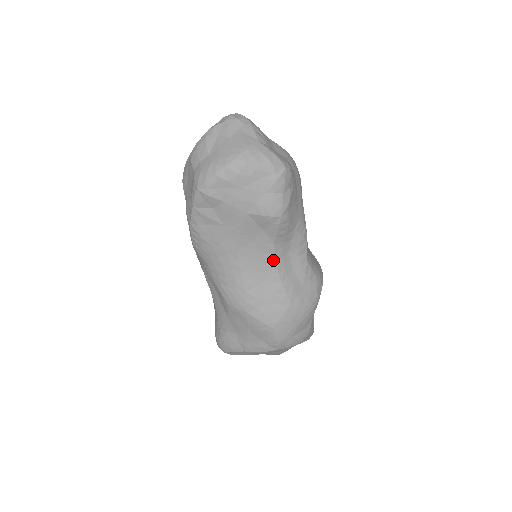
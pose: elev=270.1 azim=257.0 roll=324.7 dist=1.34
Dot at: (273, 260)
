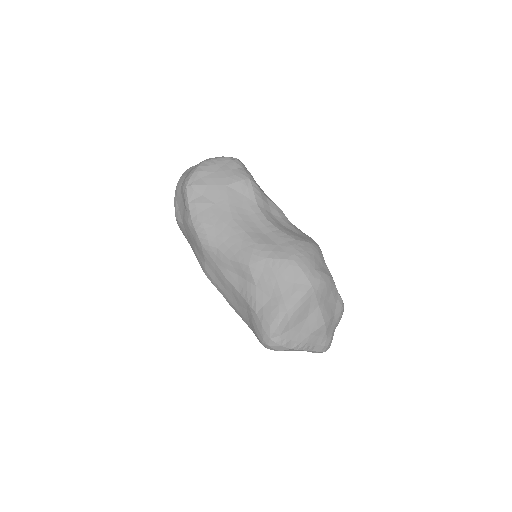
Dot at: (263, 217)
